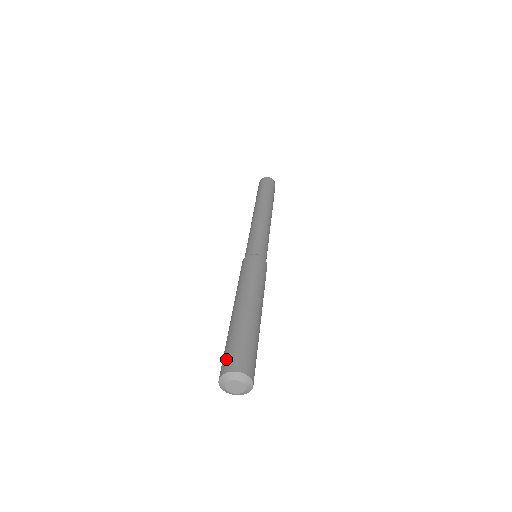
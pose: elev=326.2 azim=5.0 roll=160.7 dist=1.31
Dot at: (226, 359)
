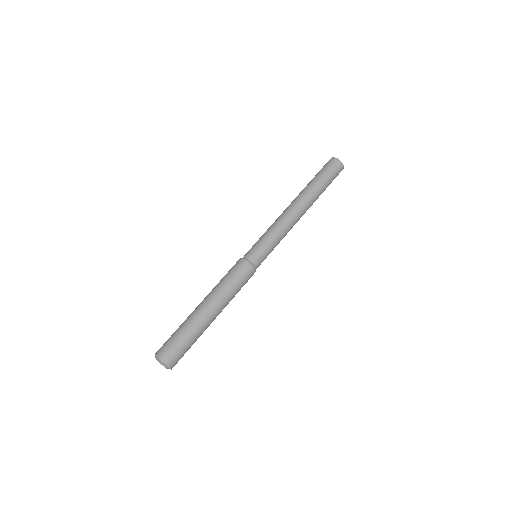
Dot at: (163, 345)
